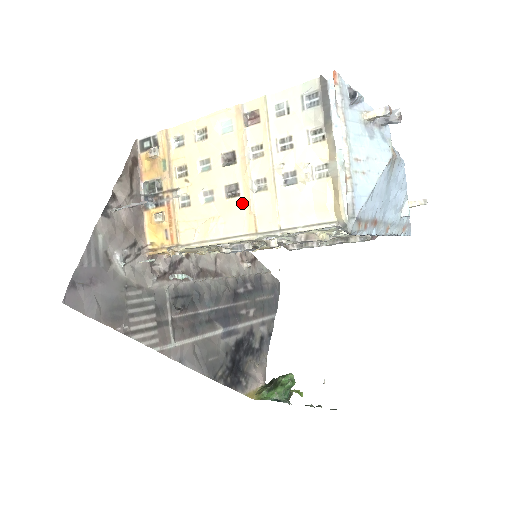
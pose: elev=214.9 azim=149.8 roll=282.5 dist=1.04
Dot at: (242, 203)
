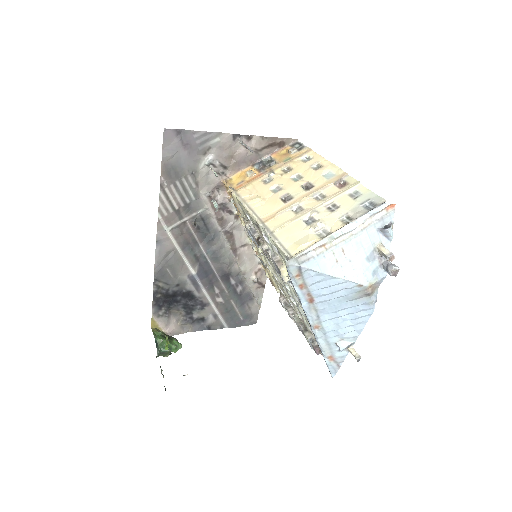
Dot at: (280, 206)
